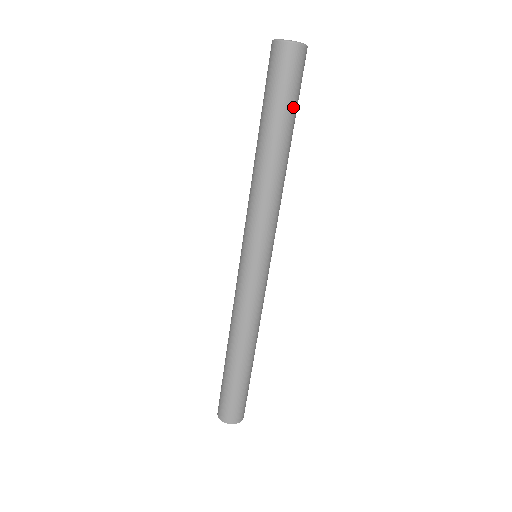
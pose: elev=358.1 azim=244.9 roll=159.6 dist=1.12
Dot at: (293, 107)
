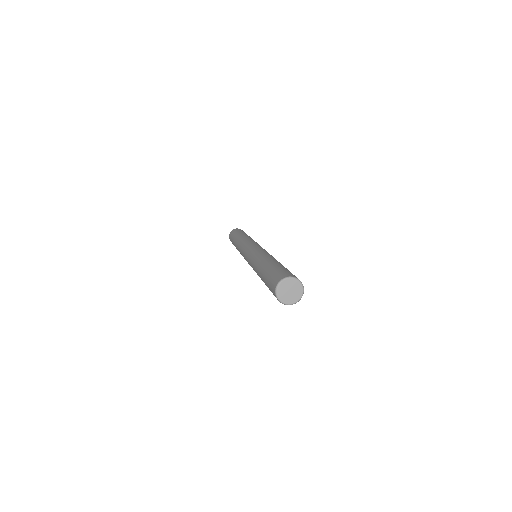
Dot at: occluded
